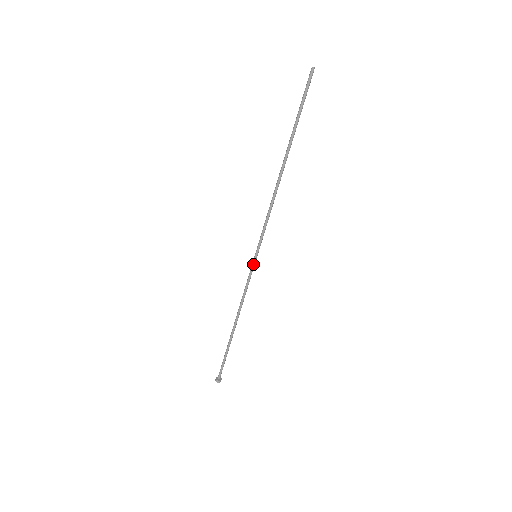
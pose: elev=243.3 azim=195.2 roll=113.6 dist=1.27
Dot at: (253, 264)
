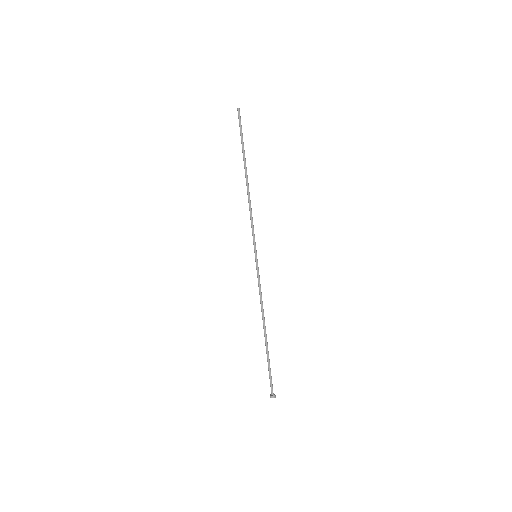
Dot at: (257, 263)
